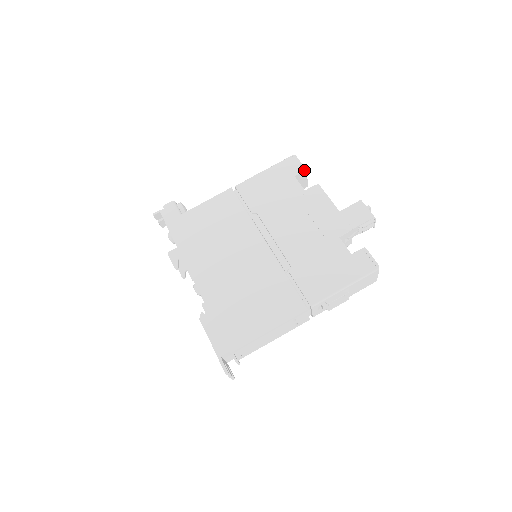
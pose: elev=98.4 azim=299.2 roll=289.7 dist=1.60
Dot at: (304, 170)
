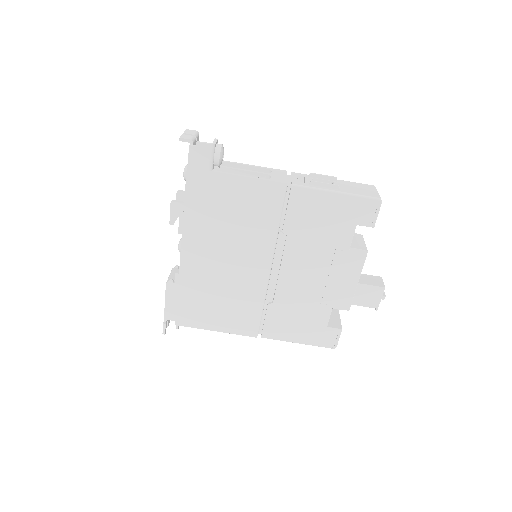
Dot at: occluded
